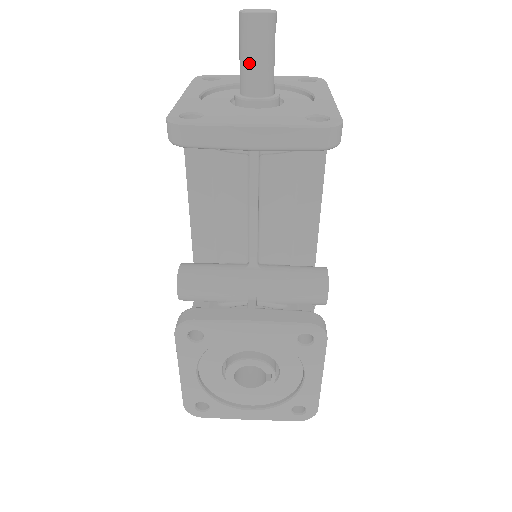
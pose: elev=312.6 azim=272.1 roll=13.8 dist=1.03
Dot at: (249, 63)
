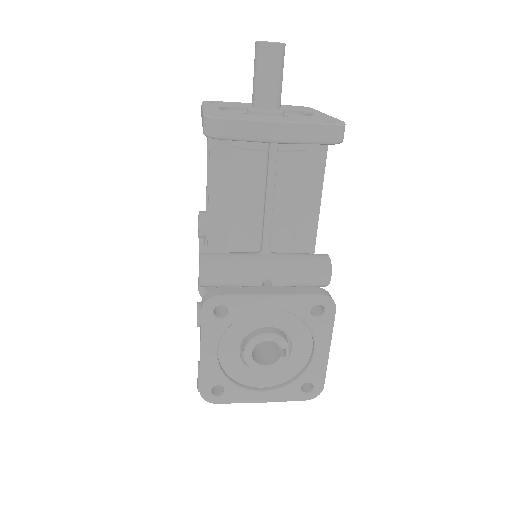
Dot at: (264, 82)
